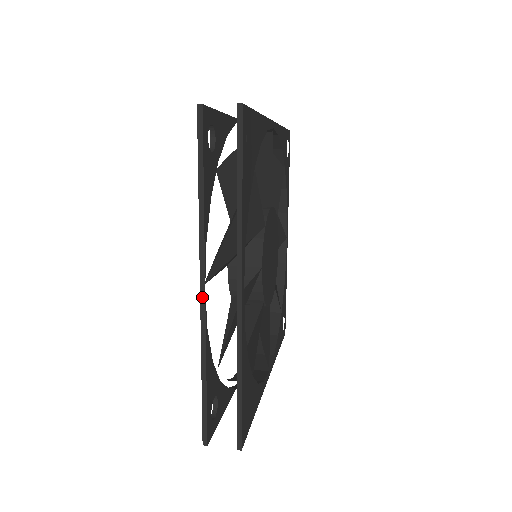
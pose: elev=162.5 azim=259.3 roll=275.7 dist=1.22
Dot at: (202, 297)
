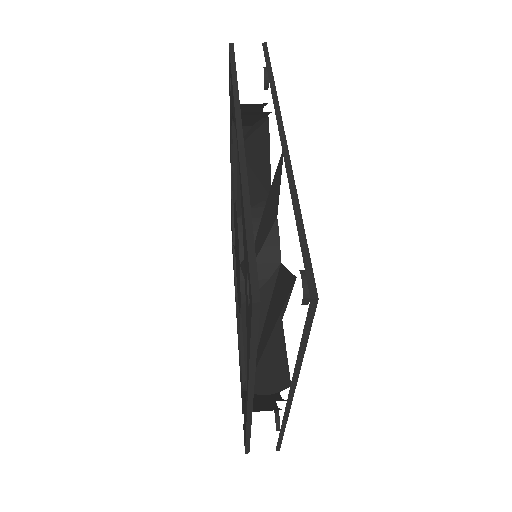
Dot at: (240, 143)
